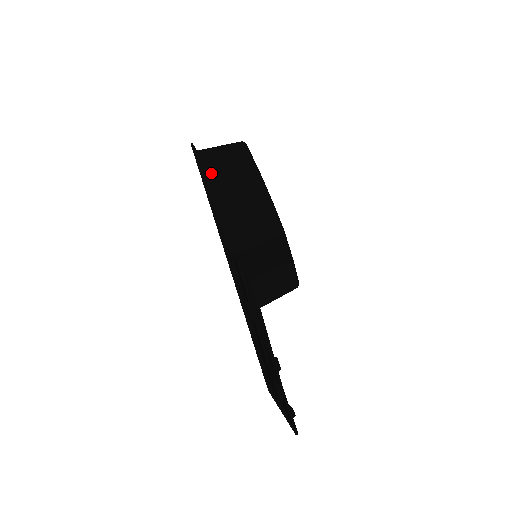
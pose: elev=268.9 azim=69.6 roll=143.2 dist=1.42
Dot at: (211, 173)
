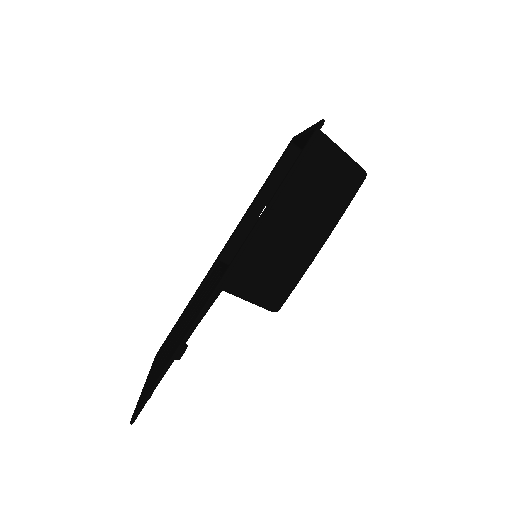
Dot at: (297, 183)
